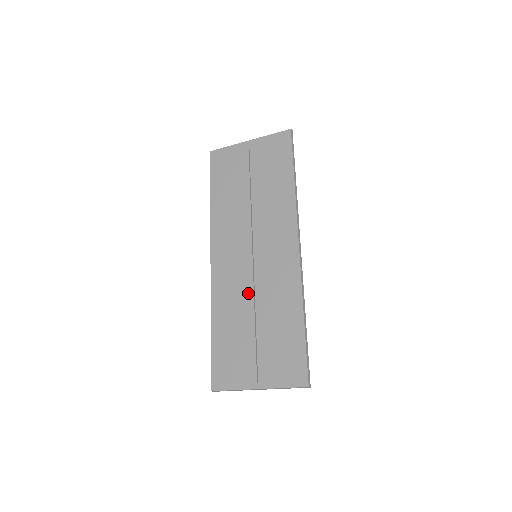
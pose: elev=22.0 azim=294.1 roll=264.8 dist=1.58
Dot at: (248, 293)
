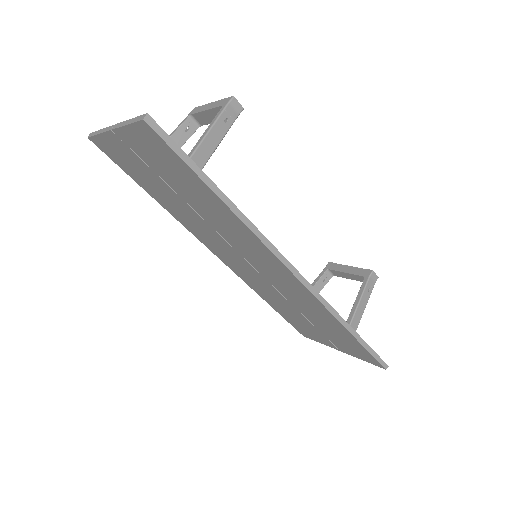
Dot at: (276, 293)
